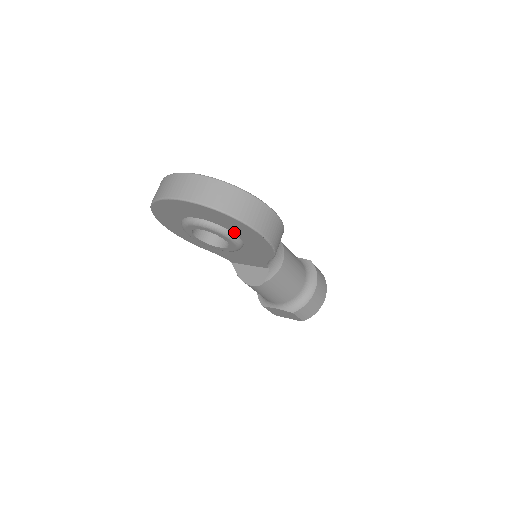
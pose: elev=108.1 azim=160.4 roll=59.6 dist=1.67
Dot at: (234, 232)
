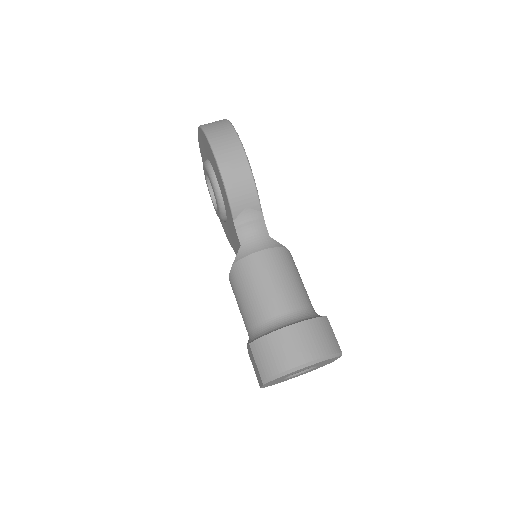
Dot at: (212, 165)
